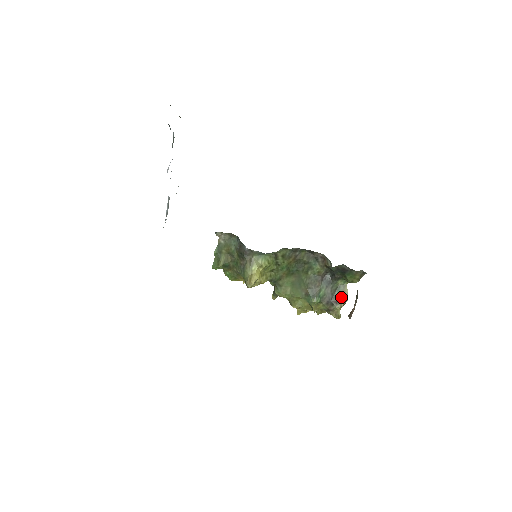
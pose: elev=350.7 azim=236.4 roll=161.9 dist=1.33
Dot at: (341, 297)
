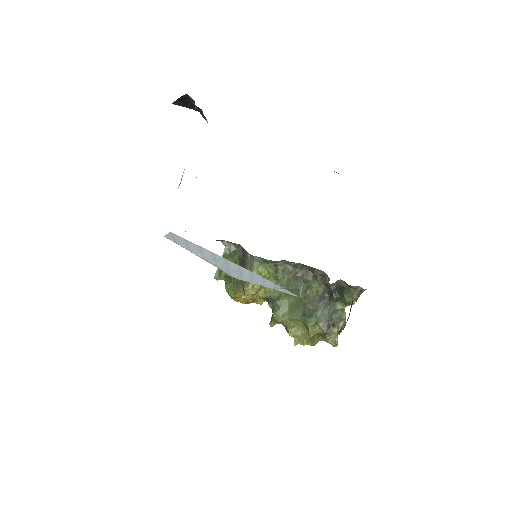
Dot at: (338, 321)
